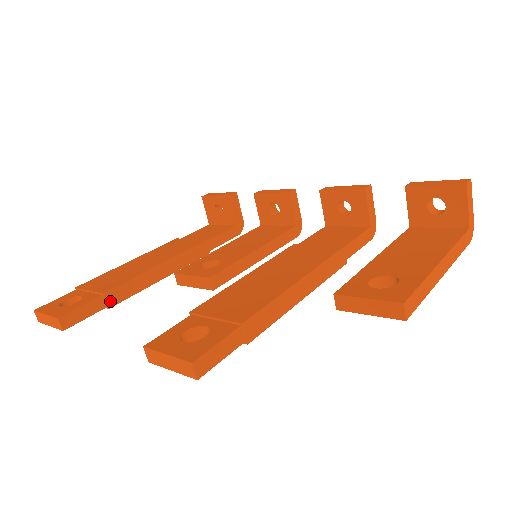
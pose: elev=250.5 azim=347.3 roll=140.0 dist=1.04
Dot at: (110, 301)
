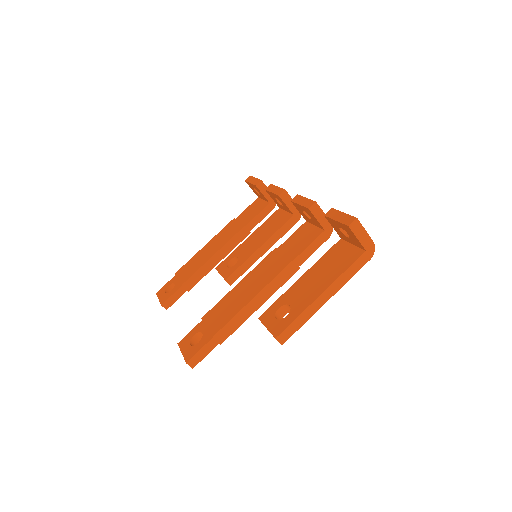
Dot at: (188, 287)
